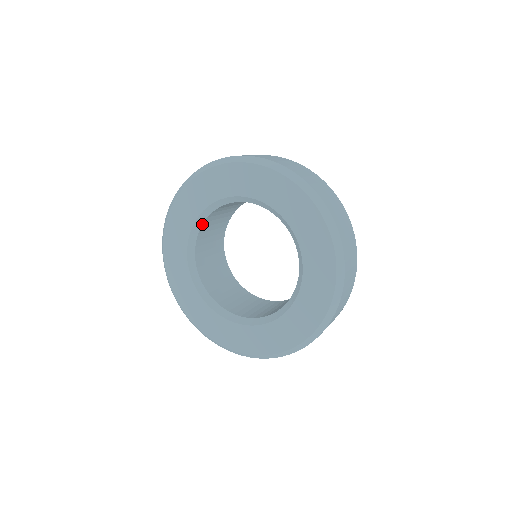
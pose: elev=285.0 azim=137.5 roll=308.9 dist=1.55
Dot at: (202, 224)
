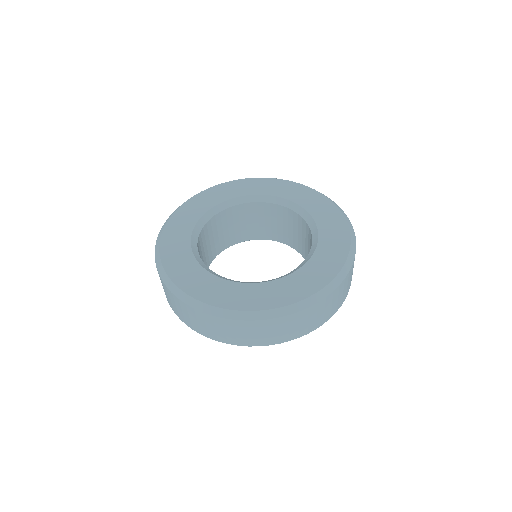
Dot at: (198, 253)
